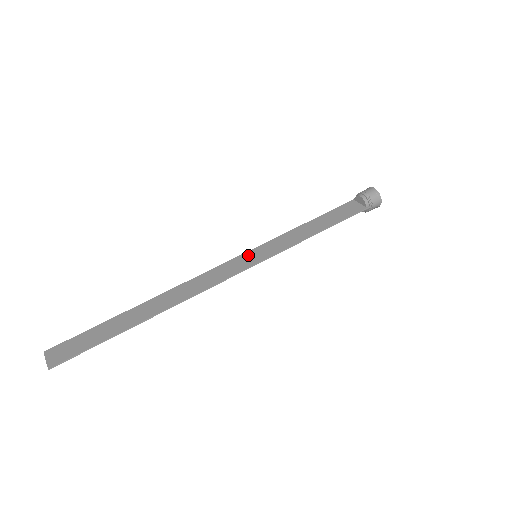
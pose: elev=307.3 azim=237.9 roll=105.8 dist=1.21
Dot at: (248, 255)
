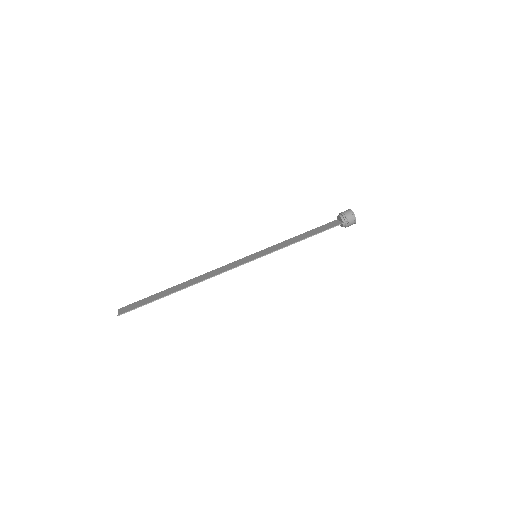
Dot at: (251, 256)
